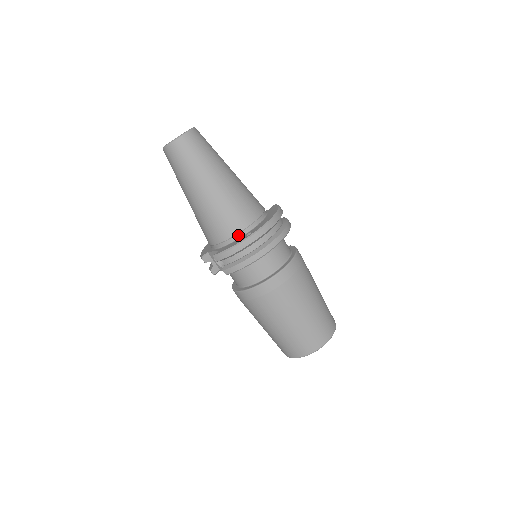
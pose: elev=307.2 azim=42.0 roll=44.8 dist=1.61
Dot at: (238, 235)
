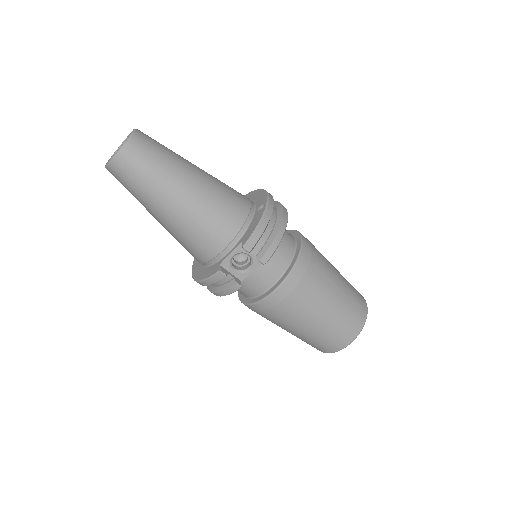
Dot at: (249, 217)
